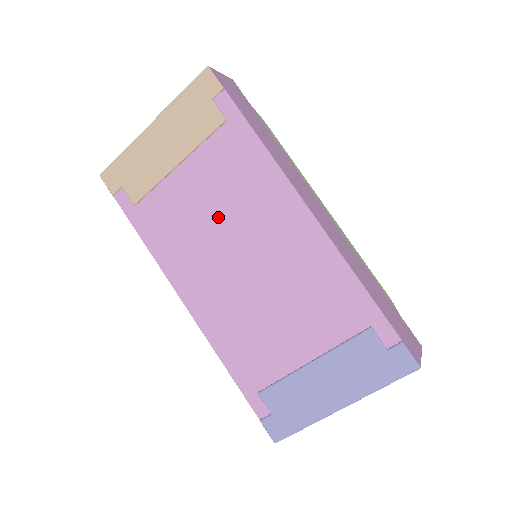
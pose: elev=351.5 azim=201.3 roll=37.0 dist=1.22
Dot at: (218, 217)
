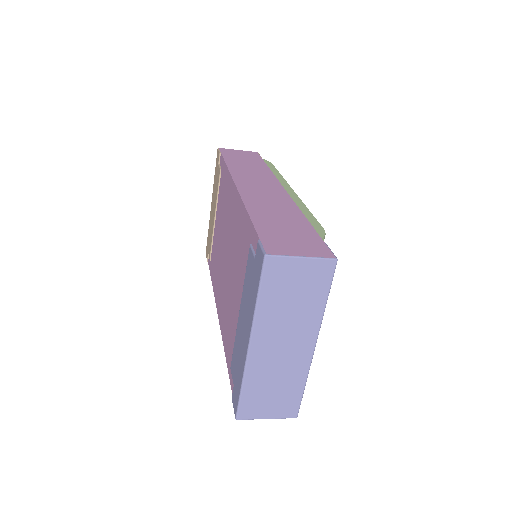
Dot at: (221, 233)
